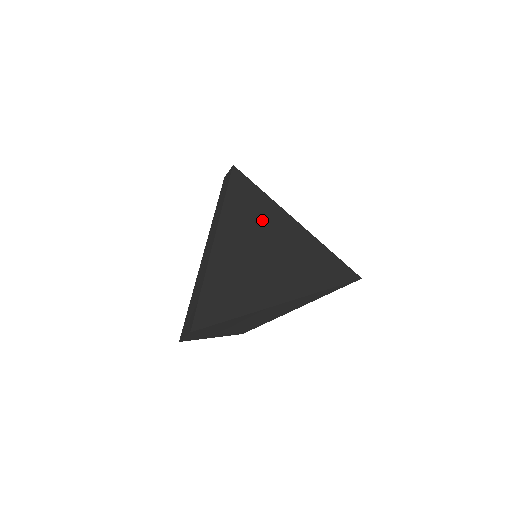
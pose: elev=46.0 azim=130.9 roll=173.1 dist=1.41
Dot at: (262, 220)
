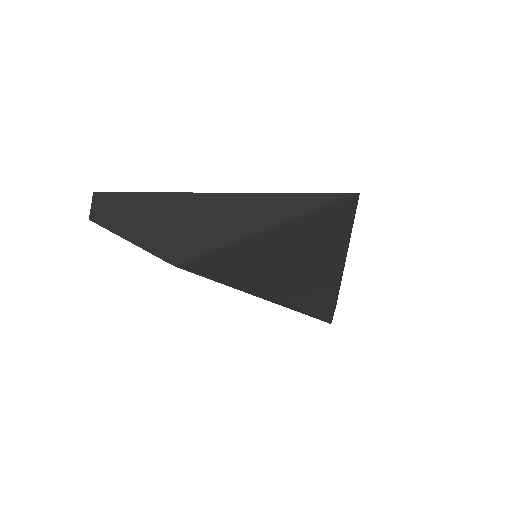
Dot at: occluded
